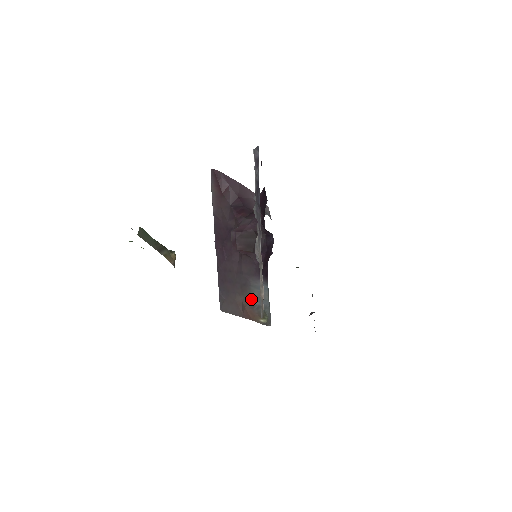
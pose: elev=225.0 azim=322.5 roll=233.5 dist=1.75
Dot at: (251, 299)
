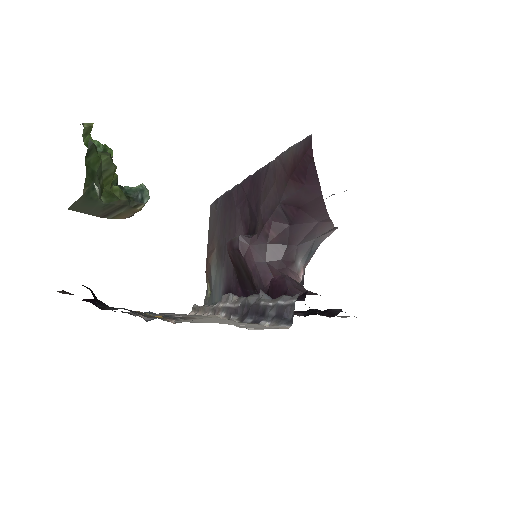
Dot at: (214, 270)
